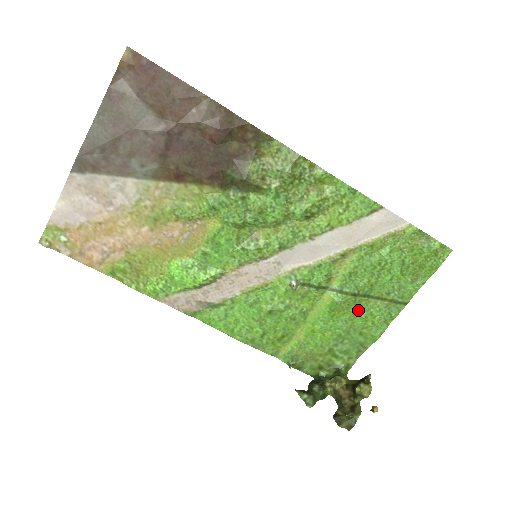
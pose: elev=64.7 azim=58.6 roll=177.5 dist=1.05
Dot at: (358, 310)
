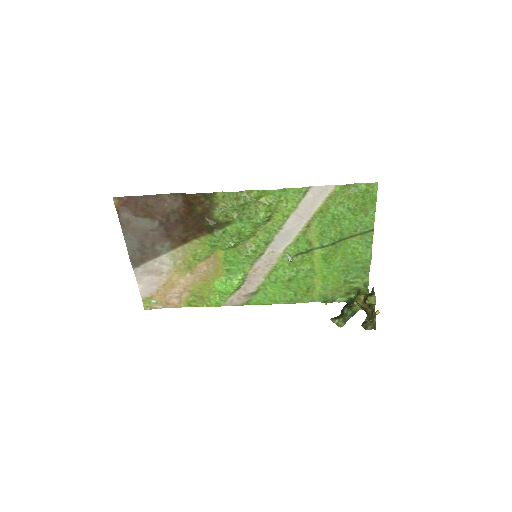
Dot at: (343, 250)
